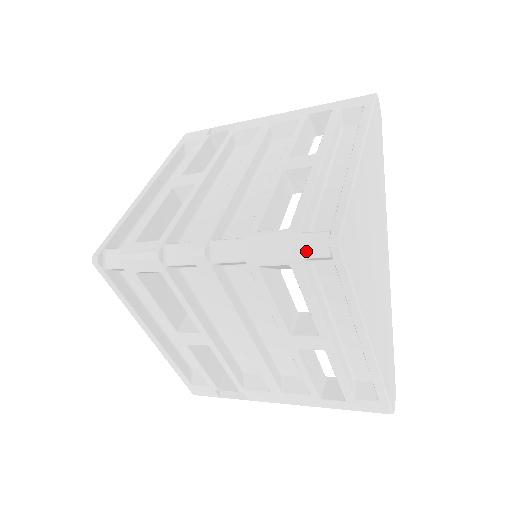
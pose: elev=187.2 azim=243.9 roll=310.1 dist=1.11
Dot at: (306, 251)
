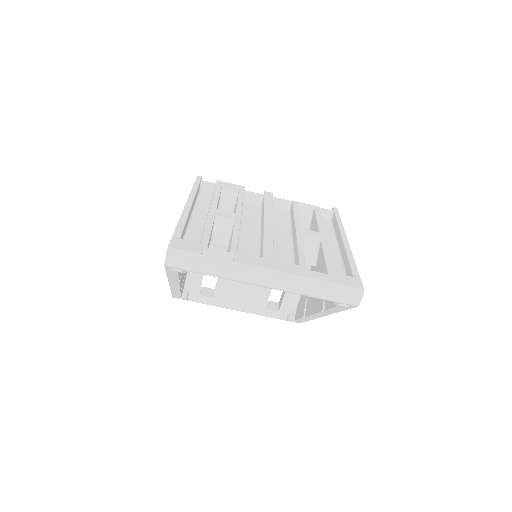
Dot at: (321, 209)
